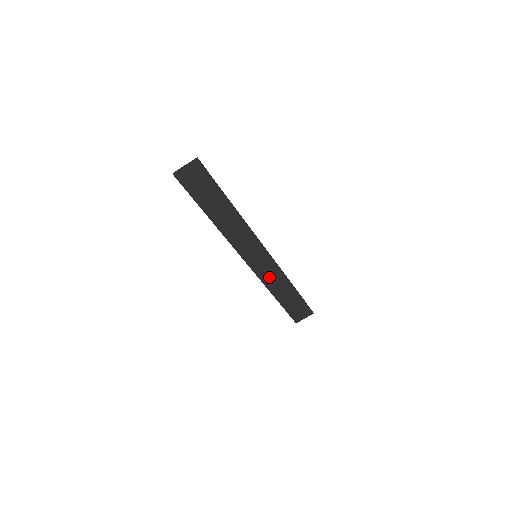
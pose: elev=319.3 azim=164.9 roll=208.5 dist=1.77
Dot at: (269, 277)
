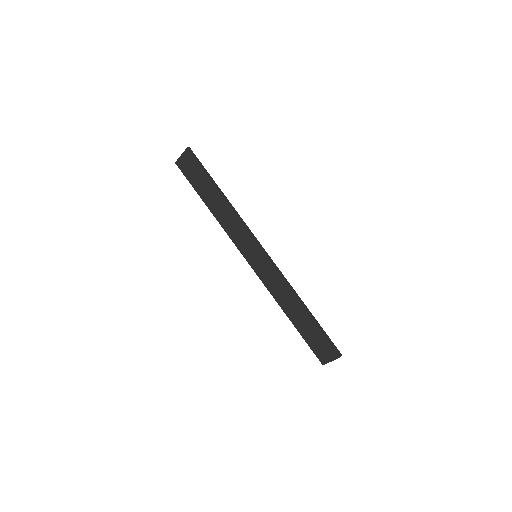
Dot at: (274, 286)
